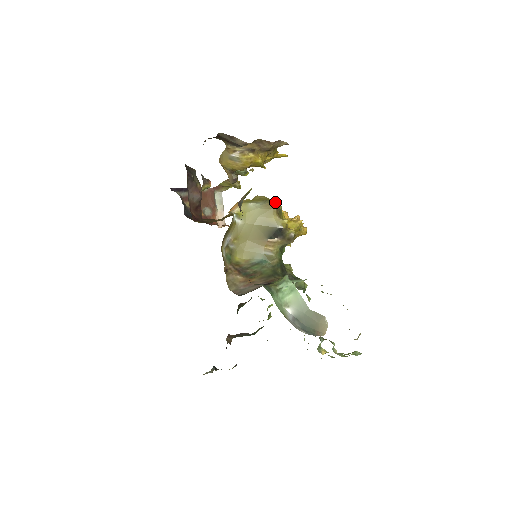
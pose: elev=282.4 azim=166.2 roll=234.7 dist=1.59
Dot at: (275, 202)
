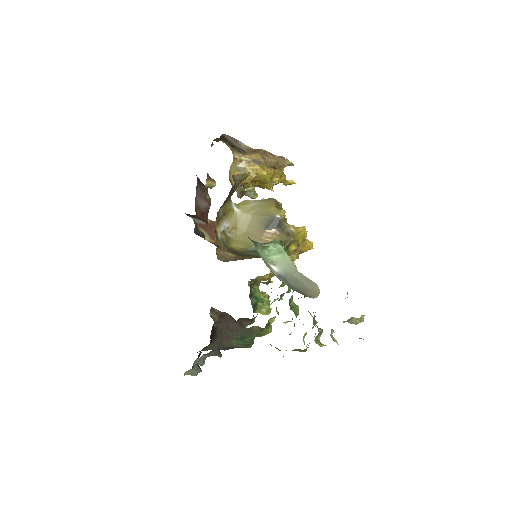
Dot at: occluded
